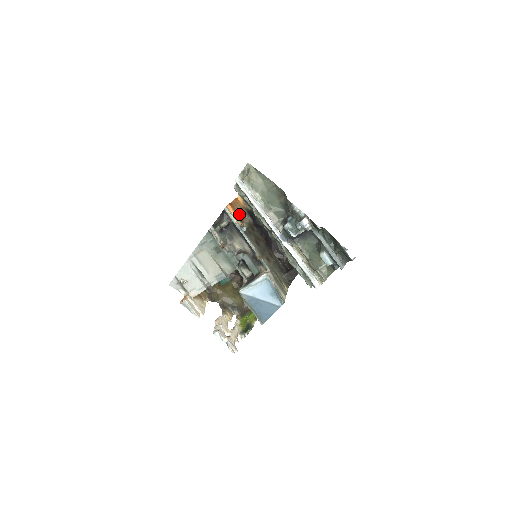
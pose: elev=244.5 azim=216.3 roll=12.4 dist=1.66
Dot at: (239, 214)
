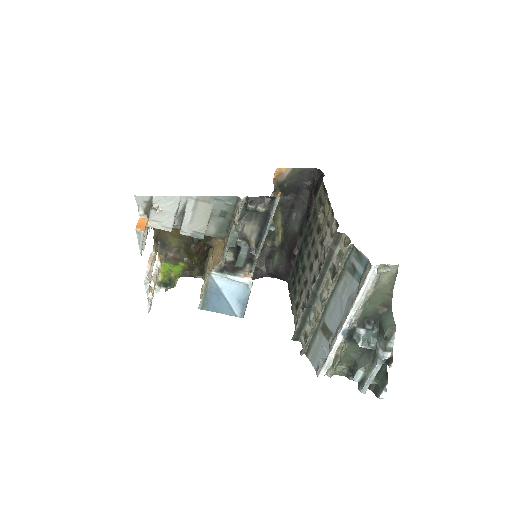
Dot at: occluded
